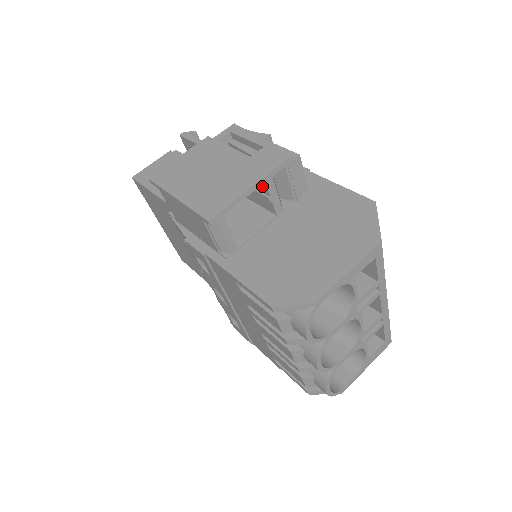
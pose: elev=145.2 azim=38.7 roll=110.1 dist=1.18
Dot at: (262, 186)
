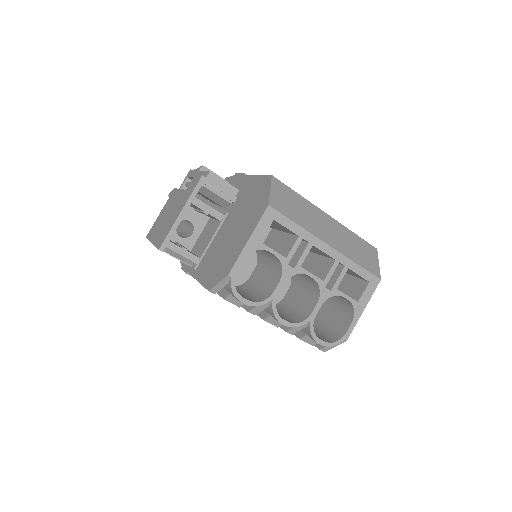
Dot at: (196, 207)
